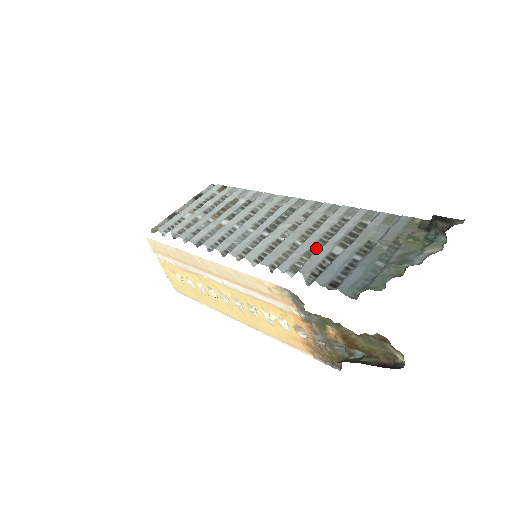
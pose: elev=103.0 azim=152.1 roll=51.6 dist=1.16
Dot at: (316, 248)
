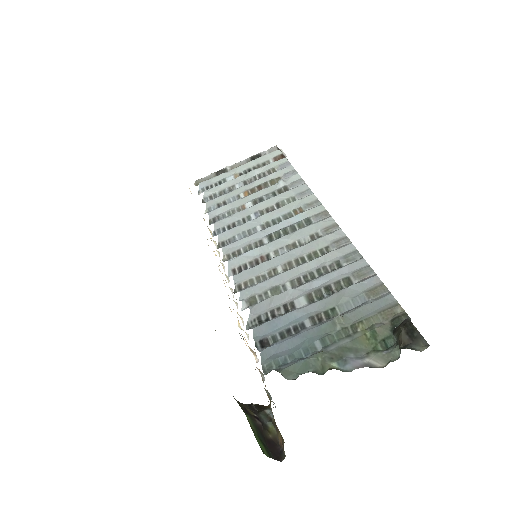
Dot at: (287, 287)
